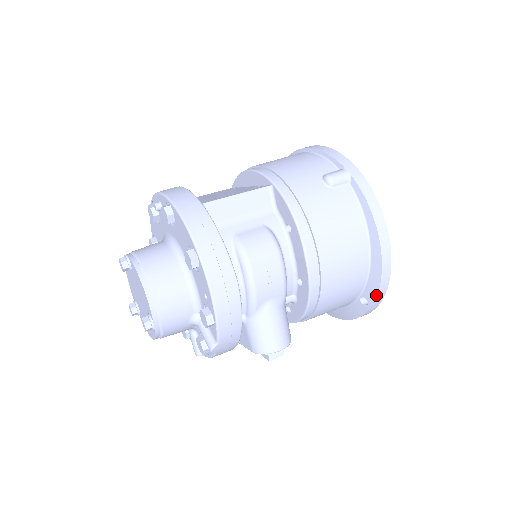
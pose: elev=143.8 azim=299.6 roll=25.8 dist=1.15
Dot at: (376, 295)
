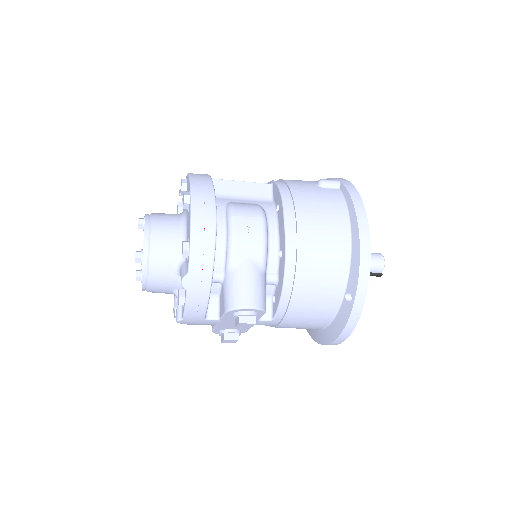
Dot at: (357, 283)
